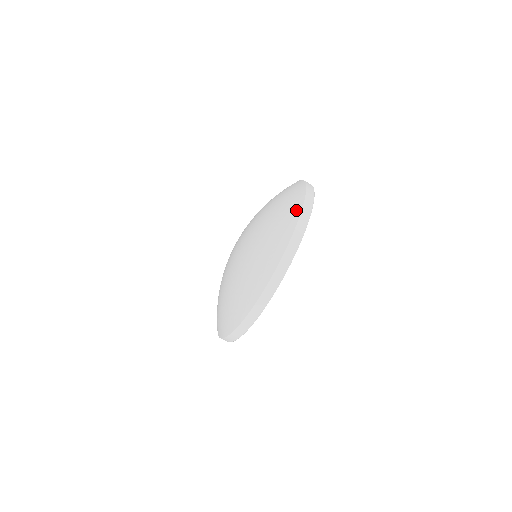
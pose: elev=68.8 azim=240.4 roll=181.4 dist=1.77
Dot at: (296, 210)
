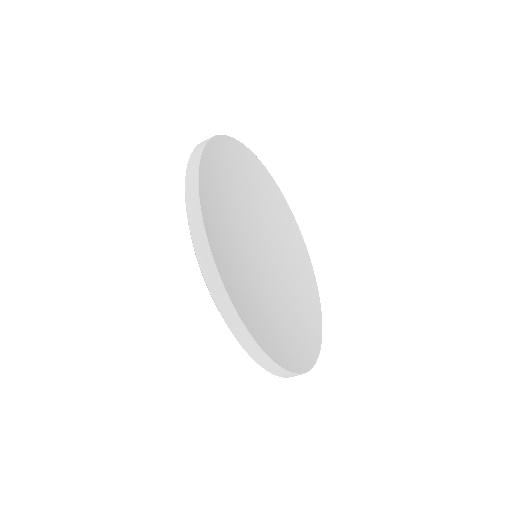
Dot at: occluded
